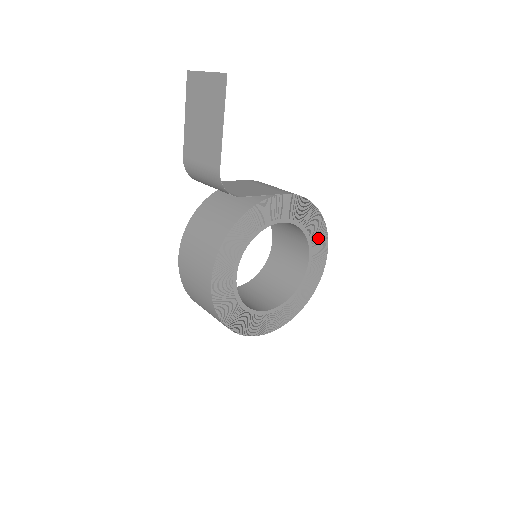
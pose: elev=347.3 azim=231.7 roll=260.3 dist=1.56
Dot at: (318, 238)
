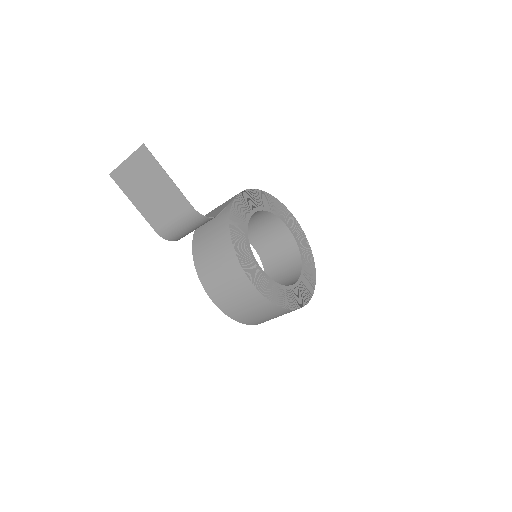
Dot at: (279, 209)
